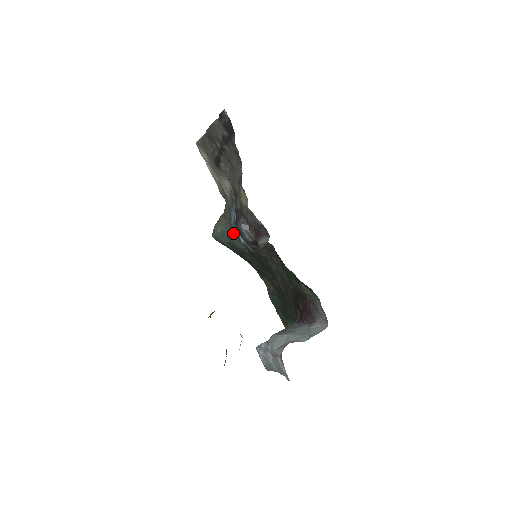
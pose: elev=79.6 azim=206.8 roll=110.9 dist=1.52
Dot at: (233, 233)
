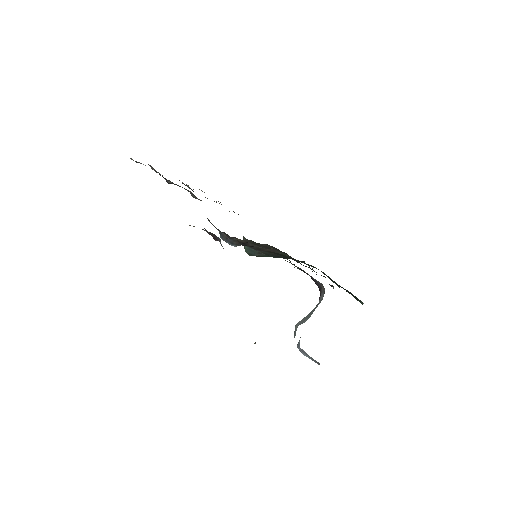
Dot at: occluded
